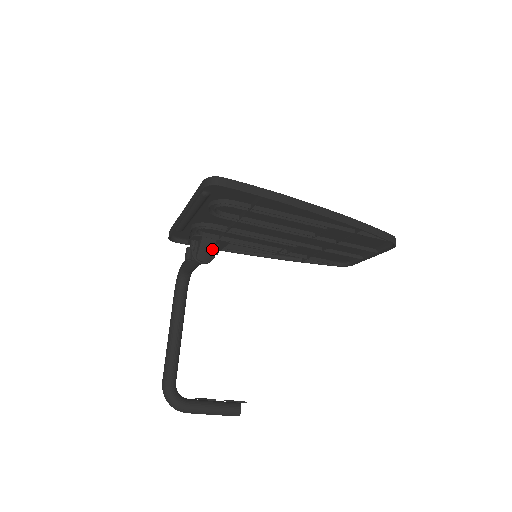
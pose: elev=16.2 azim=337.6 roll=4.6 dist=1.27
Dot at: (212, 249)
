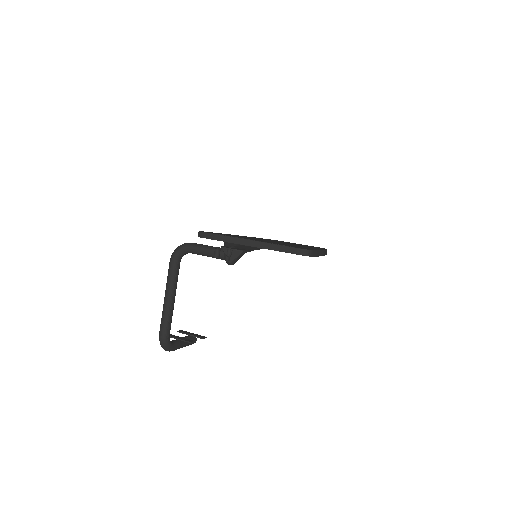
Dot at: occluded
